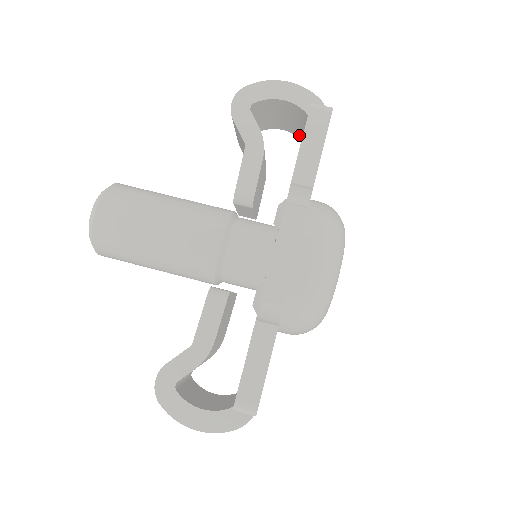
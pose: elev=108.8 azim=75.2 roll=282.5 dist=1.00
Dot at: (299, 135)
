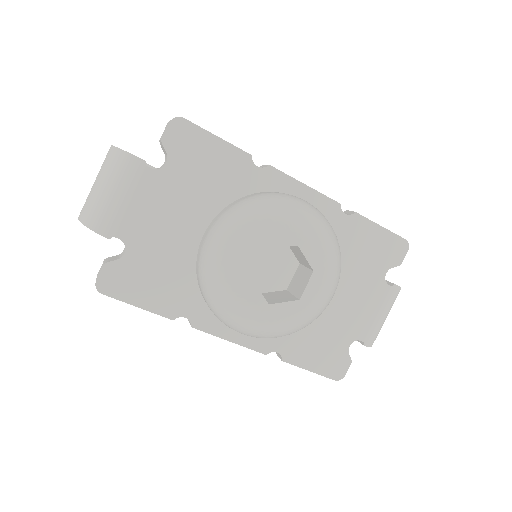
Dot at: occluded
